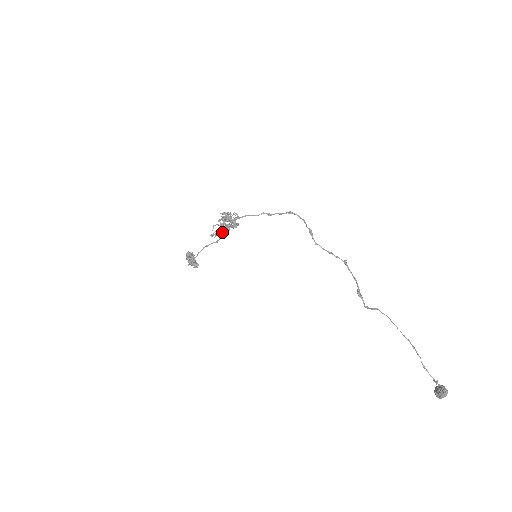
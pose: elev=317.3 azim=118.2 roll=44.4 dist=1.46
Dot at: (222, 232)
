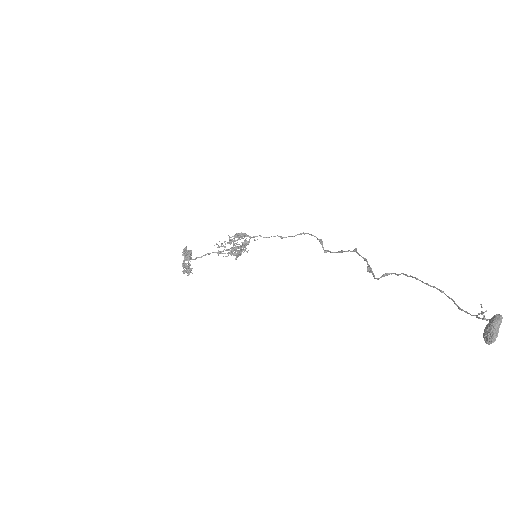
Dot at: (229, 249)
